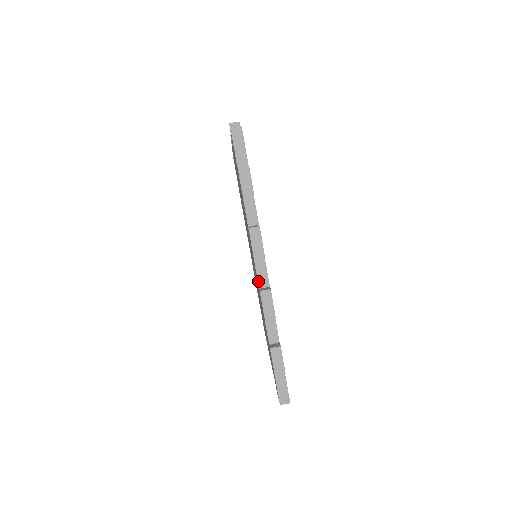
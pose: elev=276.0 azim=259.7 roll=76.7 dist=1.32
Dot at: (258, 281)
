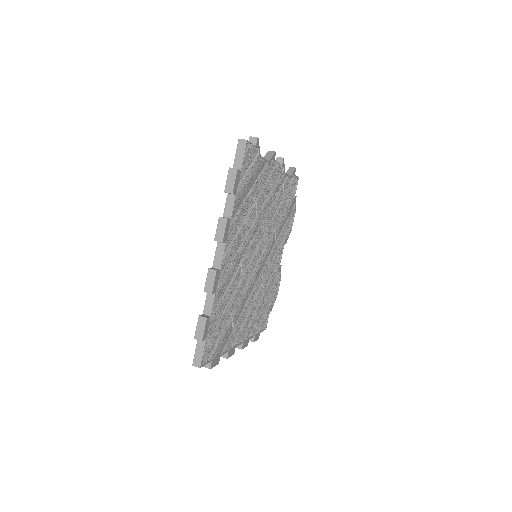
Dot at: (214, 261)
